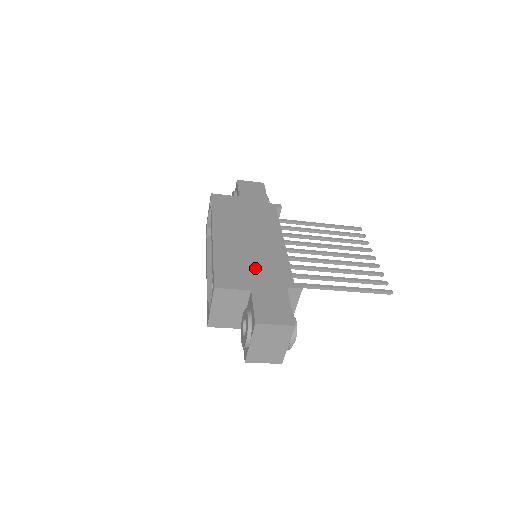
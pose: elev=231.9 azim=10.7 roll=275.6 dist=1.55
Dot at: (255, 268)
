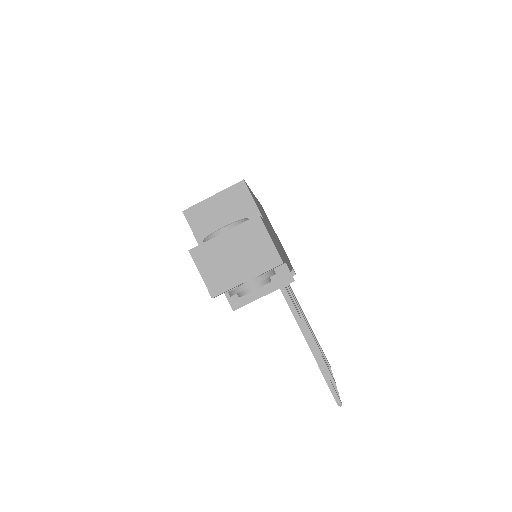
Dot at: occluded
